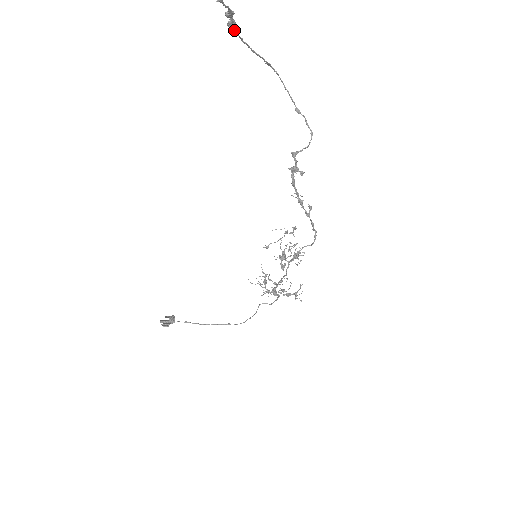
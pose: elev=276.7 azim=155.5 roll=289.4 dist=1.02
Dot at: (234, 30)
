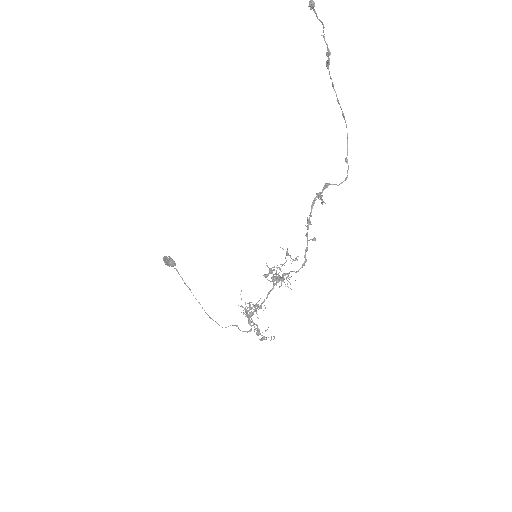
Dot at: (329, 72)
